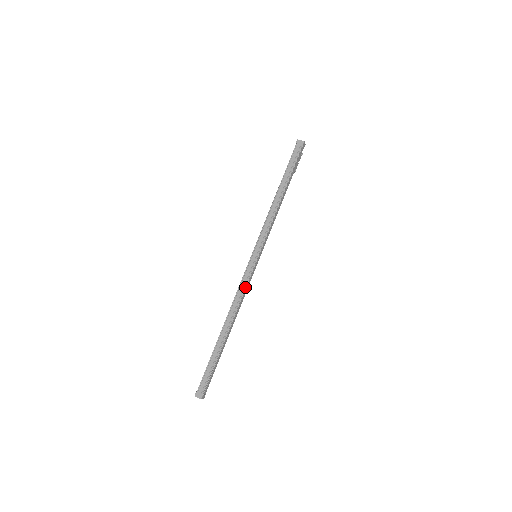
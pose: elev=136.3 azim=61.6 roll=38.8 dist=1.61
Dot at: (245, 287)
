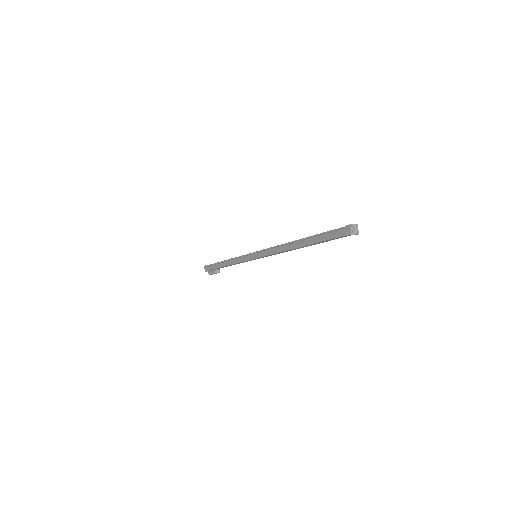
Dot at: occluded
